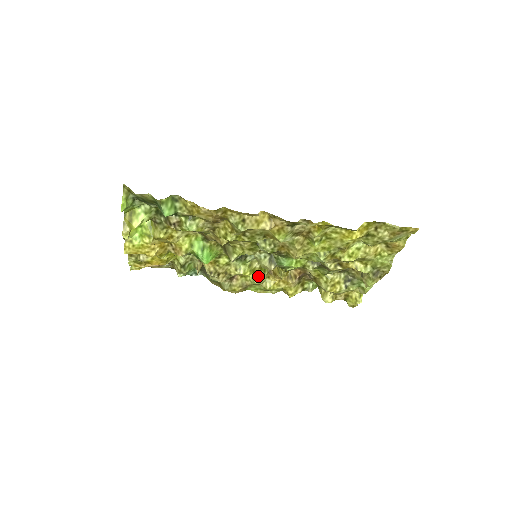
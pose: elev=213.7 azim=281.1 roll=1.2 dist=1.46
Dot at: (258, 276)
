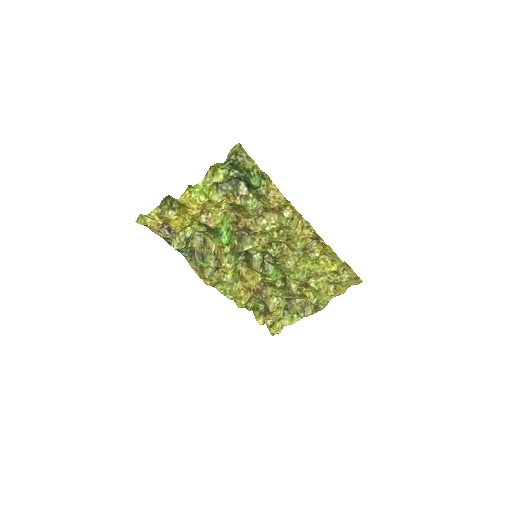
Dot at: (235, 277)
